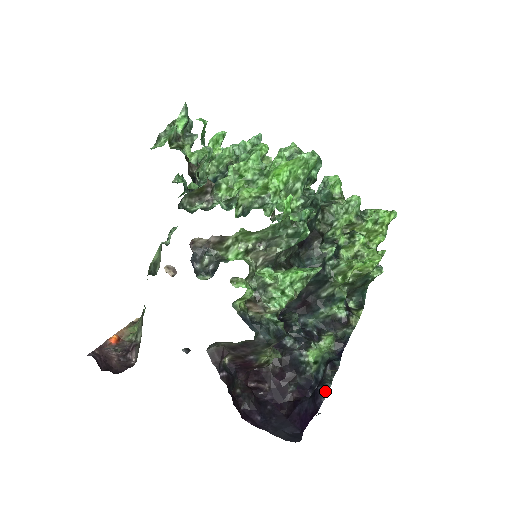
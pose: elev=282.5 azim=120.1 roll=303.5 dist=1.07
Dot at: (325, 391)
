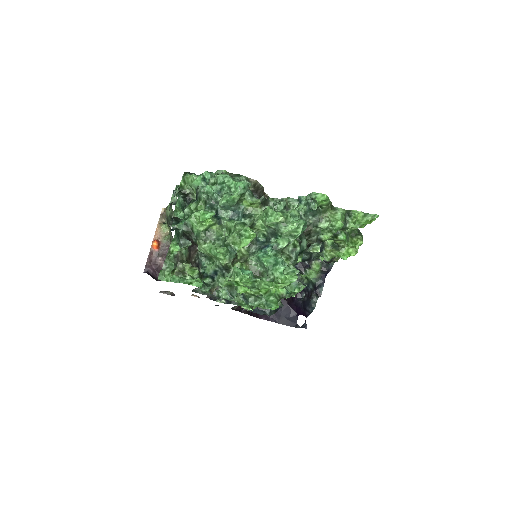
Dot at: (311, 311)
